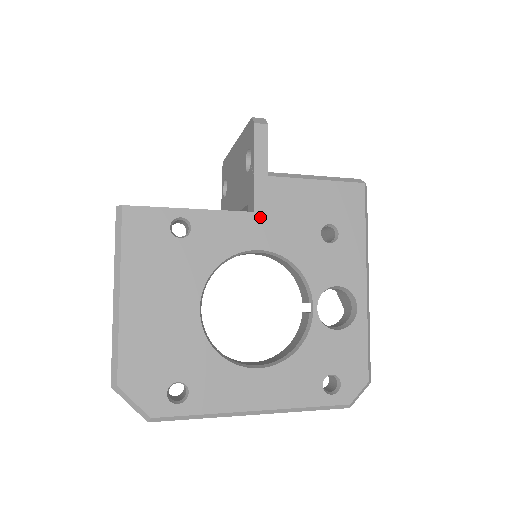
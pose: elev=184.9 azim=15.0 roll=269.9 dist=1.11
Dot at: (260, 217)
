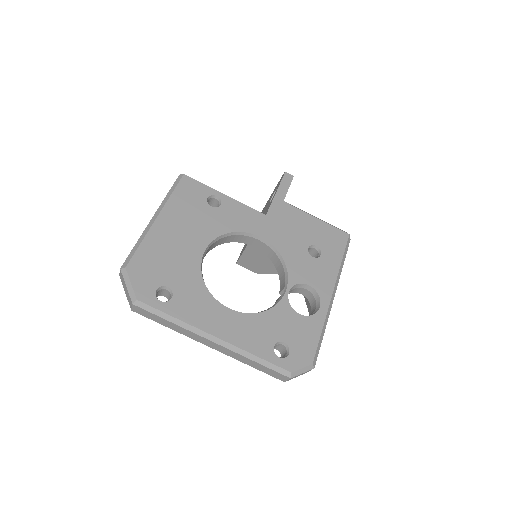
Dot at: (269, 220)
